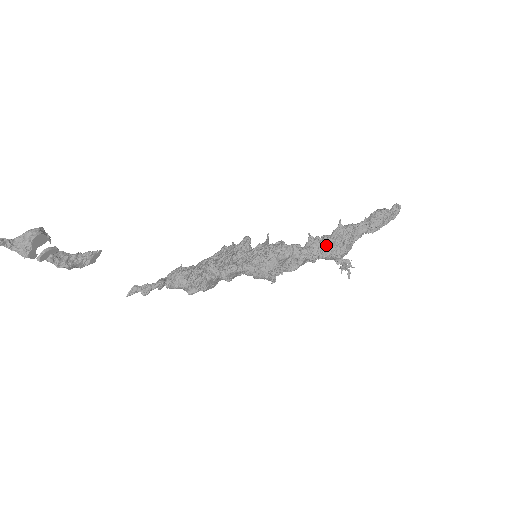
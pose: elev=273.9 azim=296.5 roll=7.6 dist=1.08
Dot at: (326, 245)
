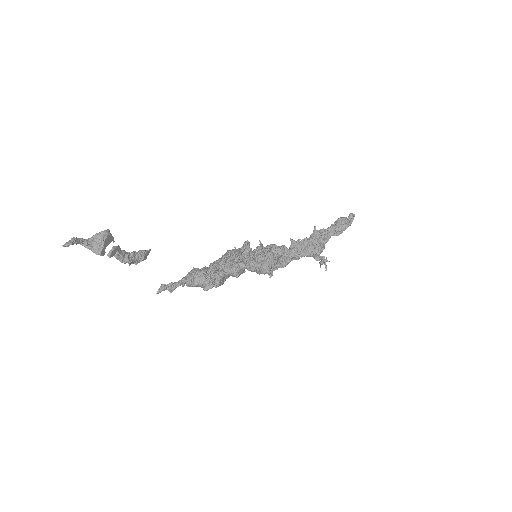
Dot at: (307, 245)
